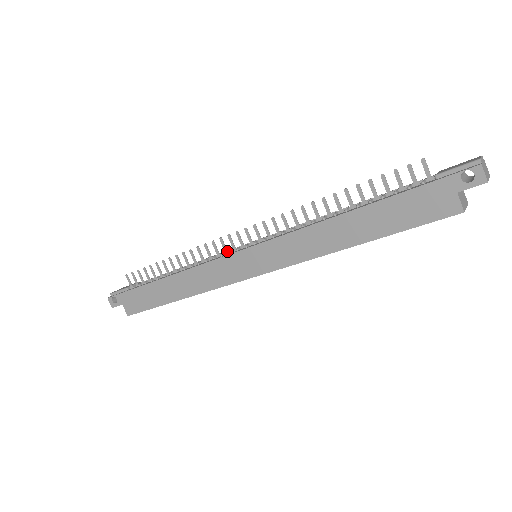
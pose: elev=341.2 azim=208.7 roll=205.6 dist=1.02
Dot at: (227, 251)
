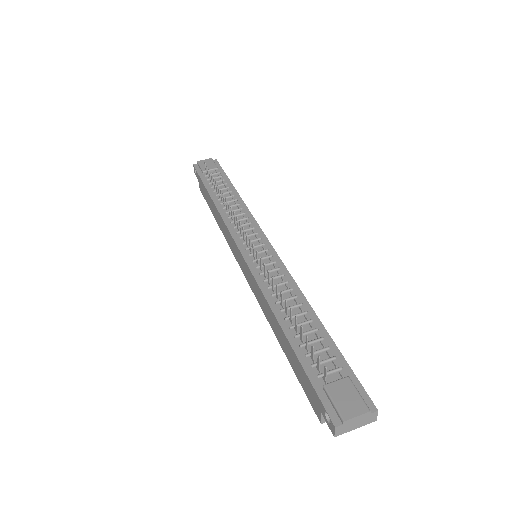
Dot at: (241, 234)
